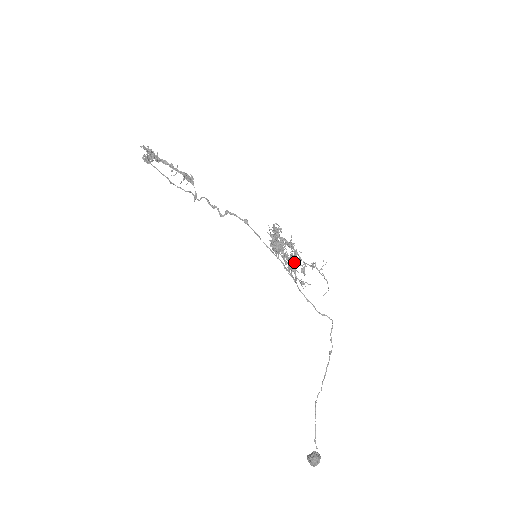
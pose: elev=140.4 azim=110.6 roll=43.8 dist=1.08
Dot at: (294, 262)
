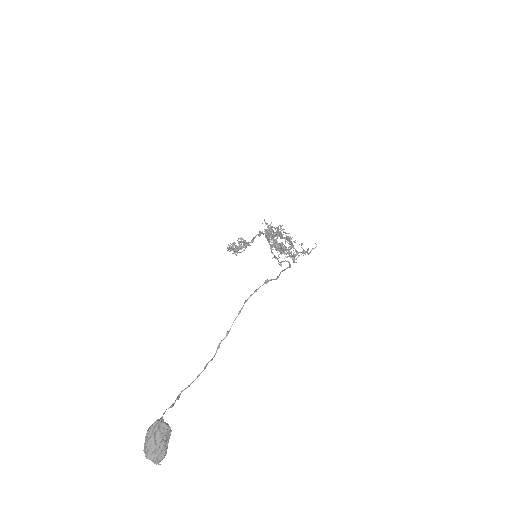
Dot at: occluded
